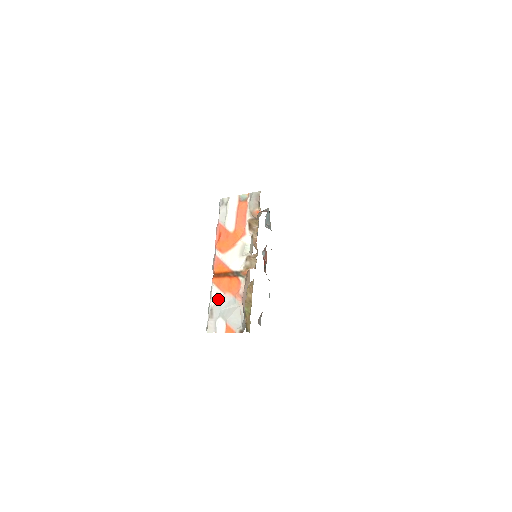
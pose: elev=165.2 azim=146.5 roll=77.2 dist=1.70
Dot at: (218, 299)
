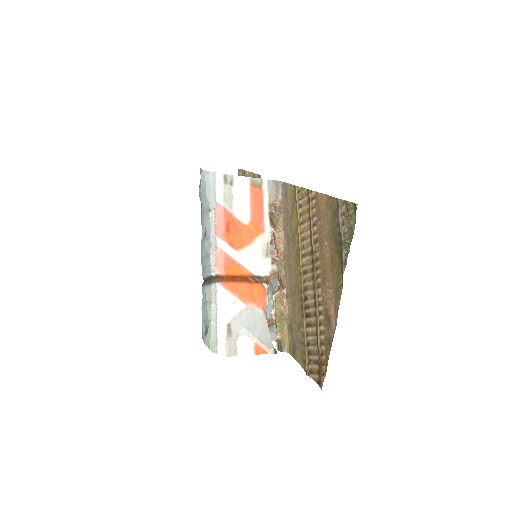
Dot at: (237, 311)
